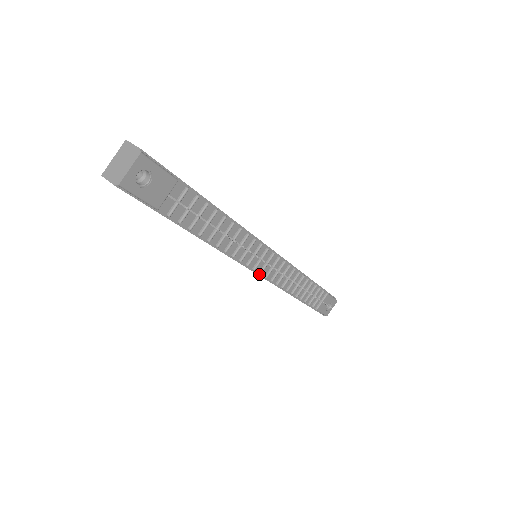
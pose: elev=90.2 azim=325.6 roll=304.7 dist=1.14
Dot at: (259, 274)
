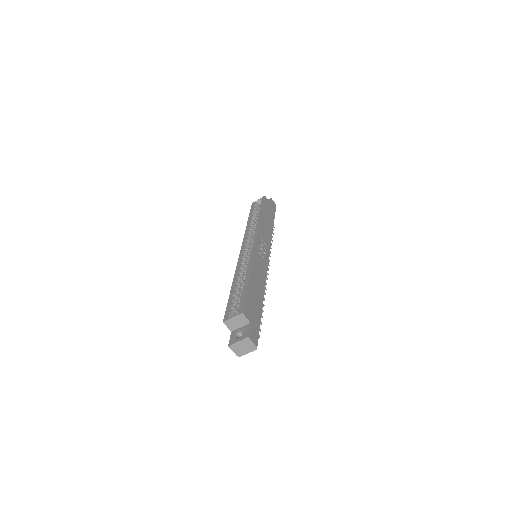
Dot at: occluded
